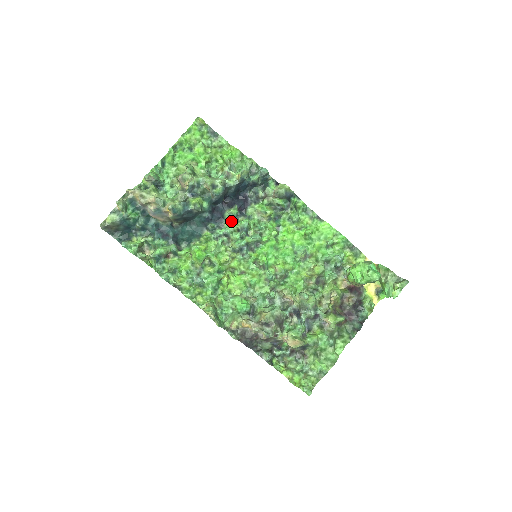
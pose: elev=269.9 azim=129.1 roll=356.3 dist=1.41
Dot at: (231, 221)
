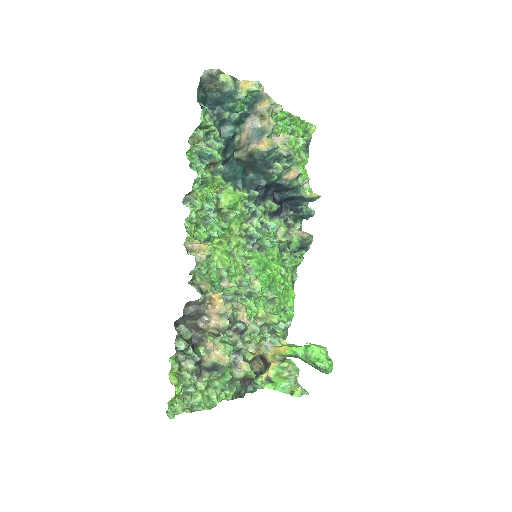
Dot at: (265, 210)
